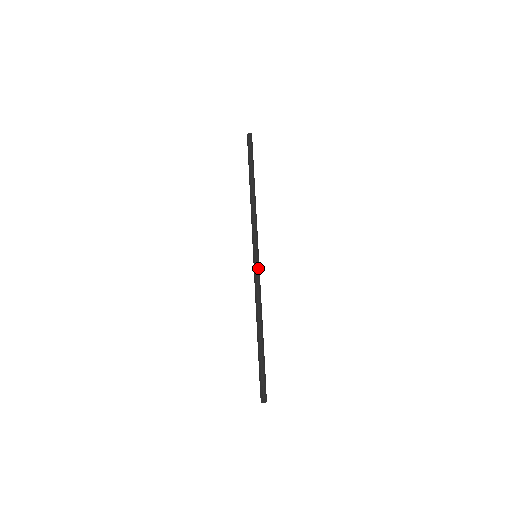
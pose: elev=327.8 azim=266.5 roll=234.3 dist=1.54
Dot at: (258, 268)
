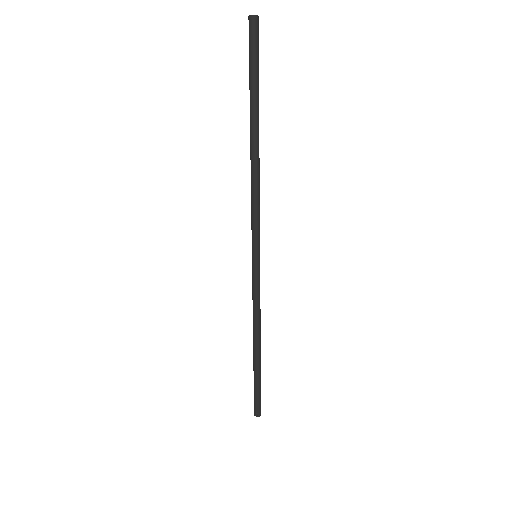
Dot at: (257, 276)
